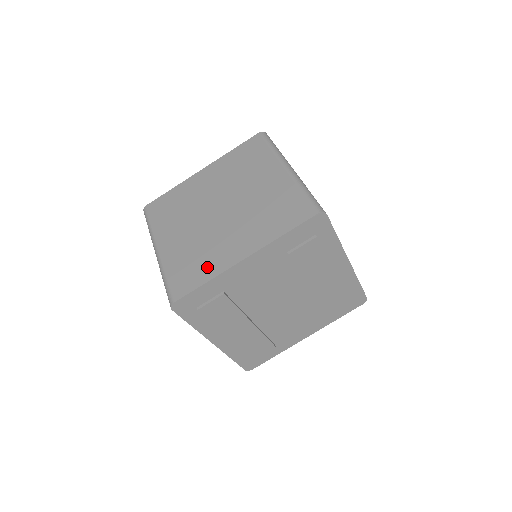
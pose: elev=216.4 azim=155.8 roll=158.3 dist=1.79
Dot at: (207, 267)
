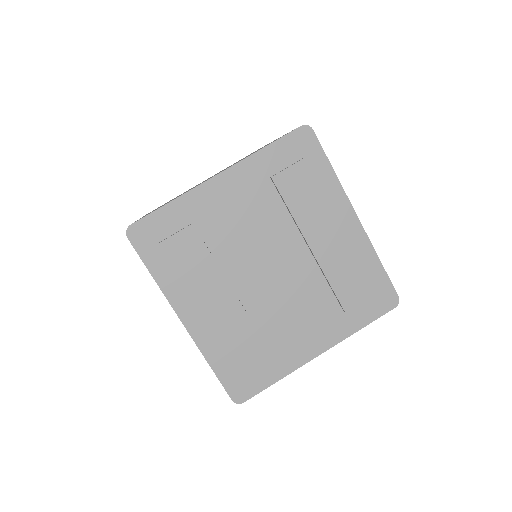
Dot at: occluded
